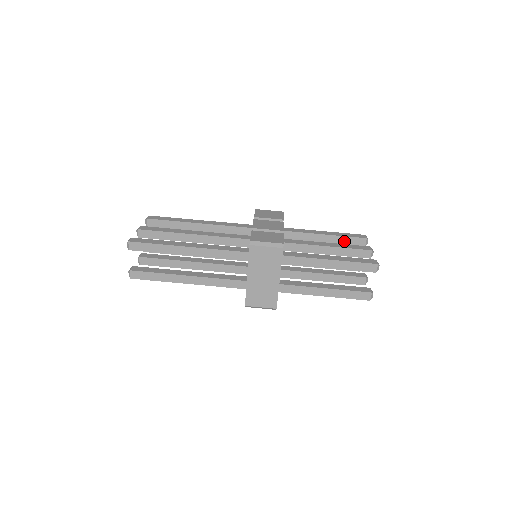
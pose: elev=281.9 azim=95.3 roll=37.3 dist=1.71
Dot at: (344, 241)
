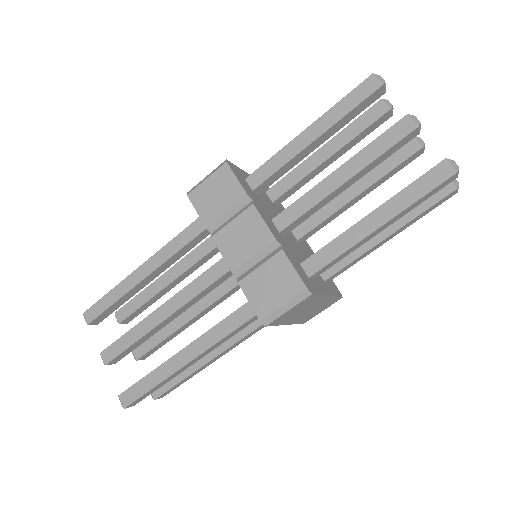
Dot at: (349, 118)
